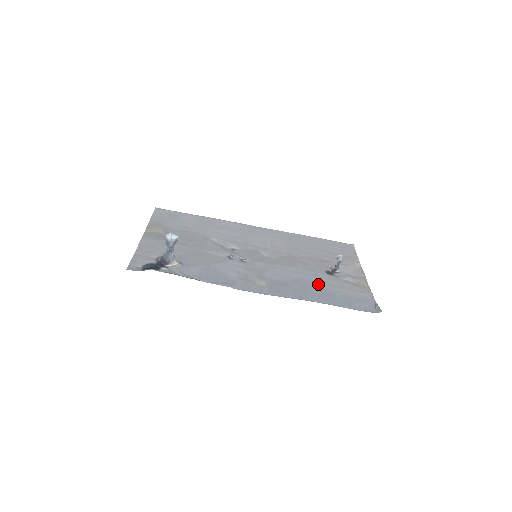
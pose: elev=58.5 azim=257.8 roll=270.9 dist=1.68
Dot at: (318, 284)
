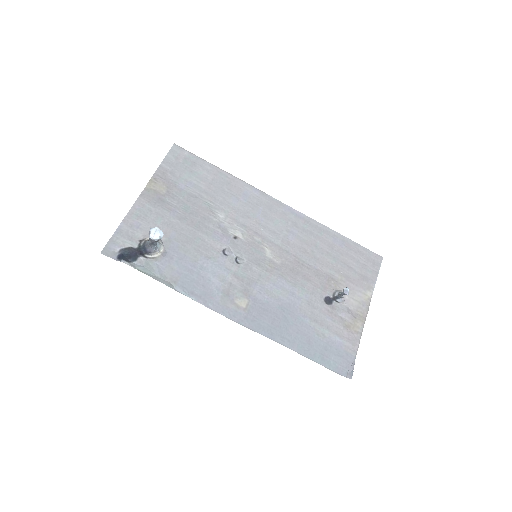
Dot at: (305, 317)
